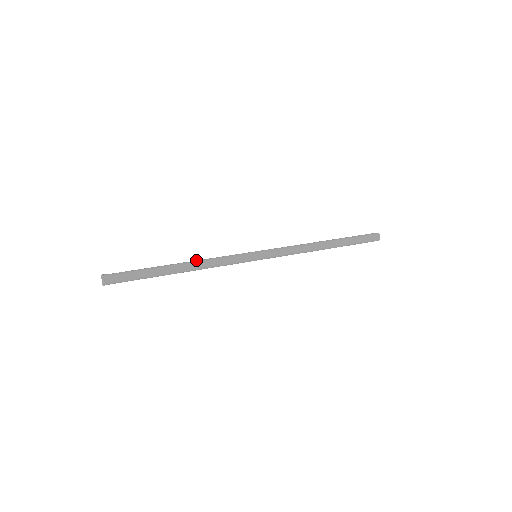
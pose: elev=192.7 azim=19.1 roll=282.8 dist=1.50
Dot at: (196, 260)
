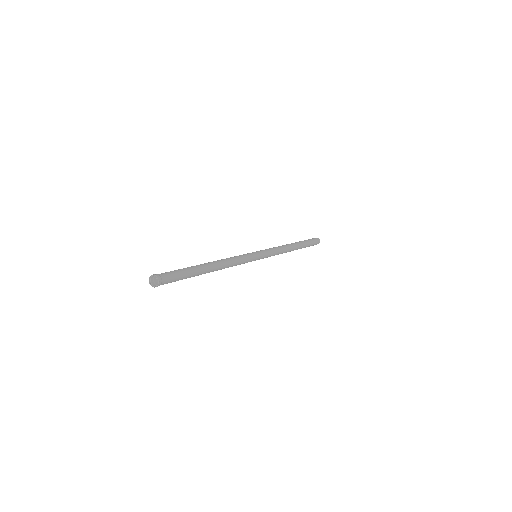
Dot at: (219, 260)
